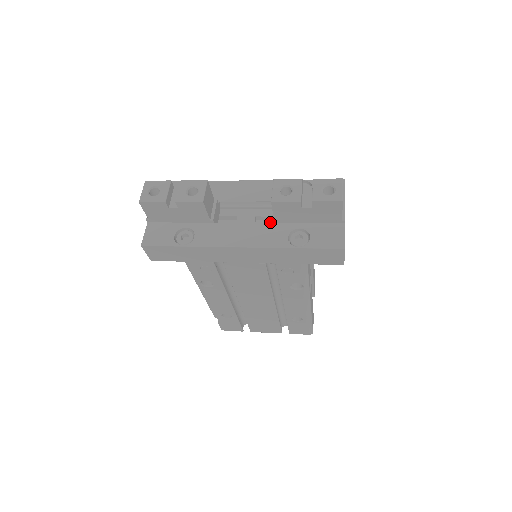
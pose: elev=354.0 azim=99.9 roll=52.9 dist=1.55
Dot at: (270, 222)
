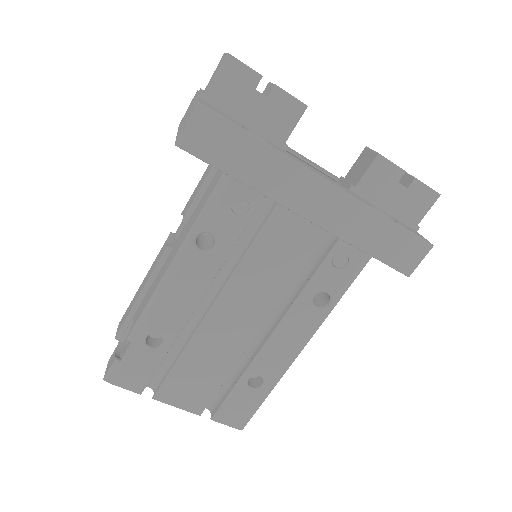
Dot at: occluded
